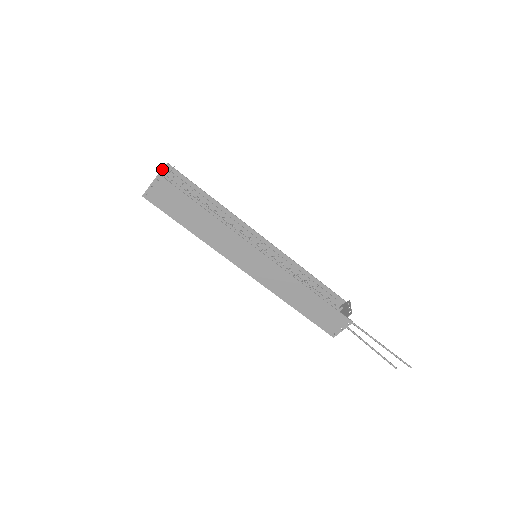
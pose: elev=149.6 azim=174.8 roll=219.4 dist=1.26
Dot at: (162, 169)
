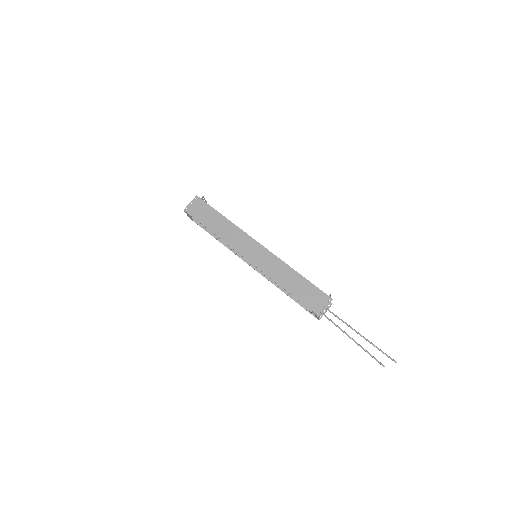
Dot at: occluded
